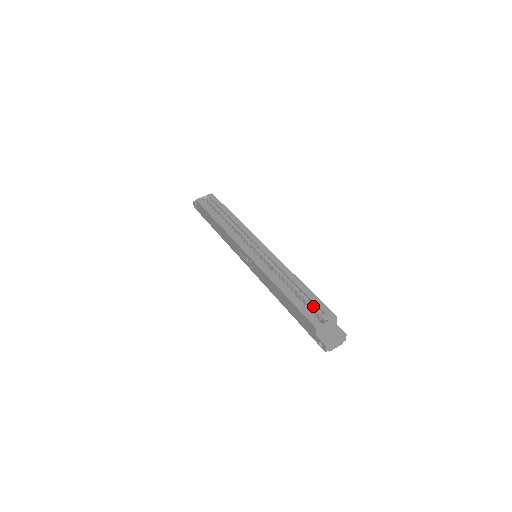
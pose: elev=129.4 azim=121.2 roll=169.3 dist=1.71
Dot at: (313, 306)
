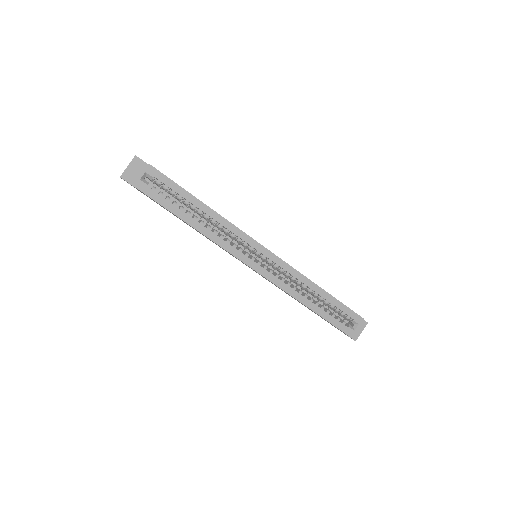
Dot at: (341, 314)
